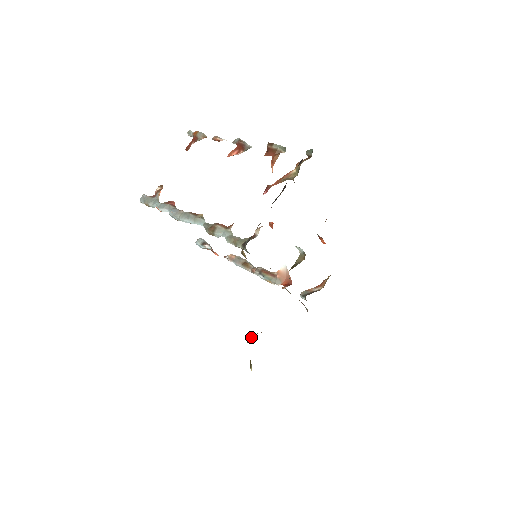
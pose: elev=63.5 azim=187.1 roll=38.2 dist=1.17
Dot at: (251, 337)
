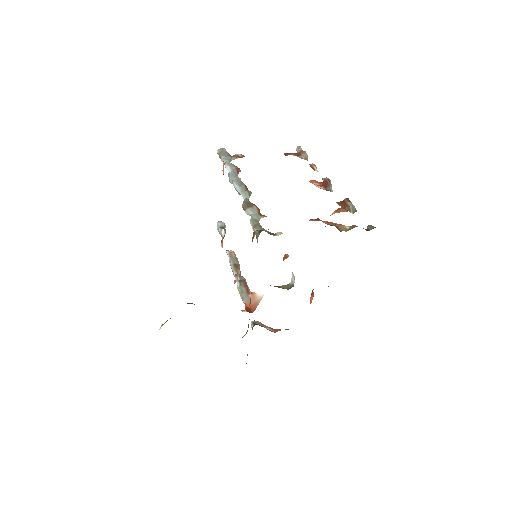
Dot at: (189, 303)
